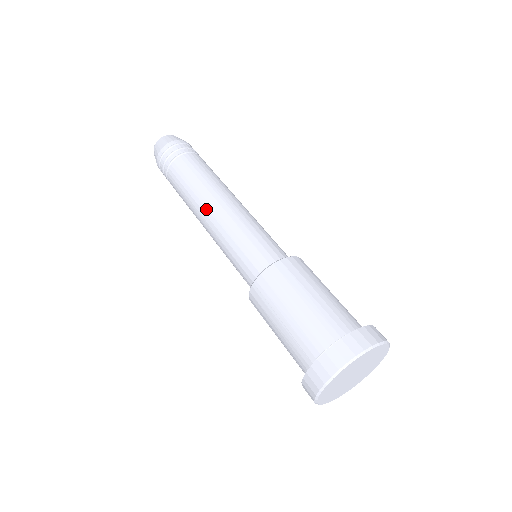
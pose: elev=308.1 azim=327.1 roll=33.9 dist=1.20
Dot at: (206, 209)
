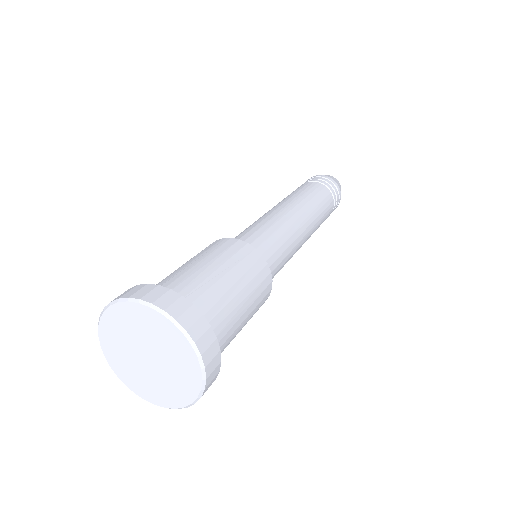
Dot at: (286, 205)
